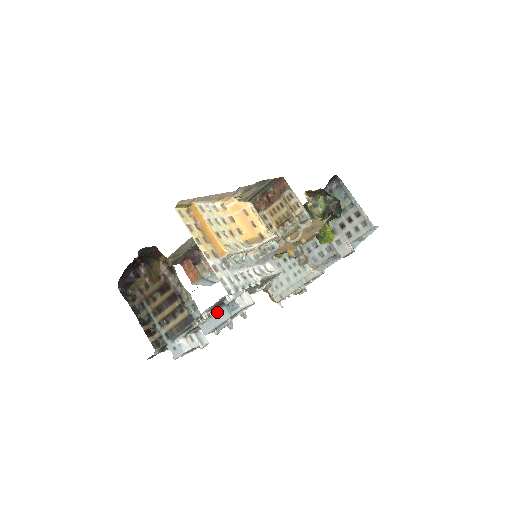
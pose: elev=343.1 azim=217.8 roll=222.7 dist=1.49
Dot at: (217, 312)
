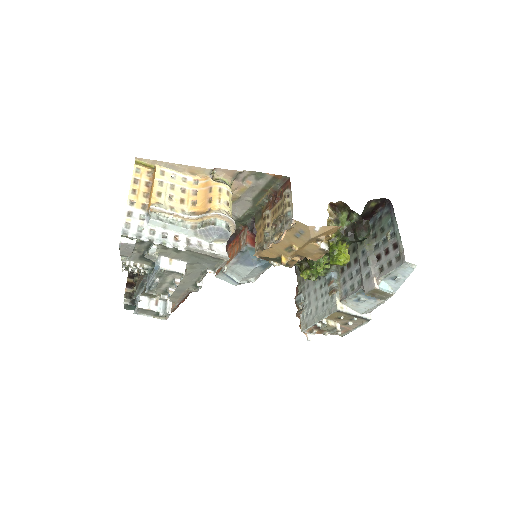
Dot at: (154, 271)
